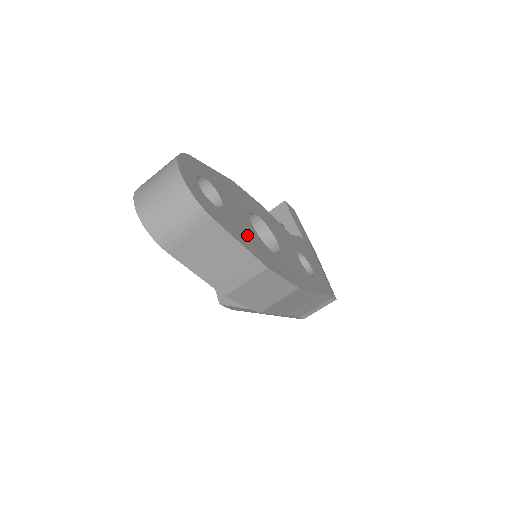
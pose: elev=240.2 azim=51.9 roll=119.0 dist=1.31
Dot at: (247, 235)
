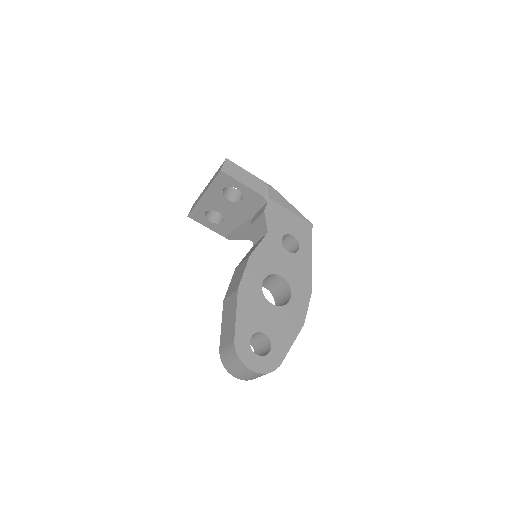
Dot at: (285, 326)
